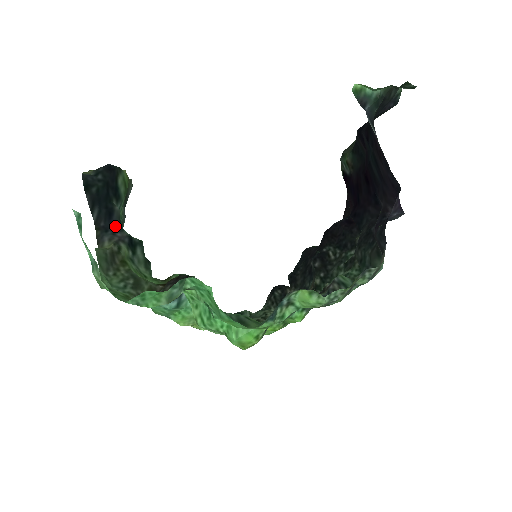
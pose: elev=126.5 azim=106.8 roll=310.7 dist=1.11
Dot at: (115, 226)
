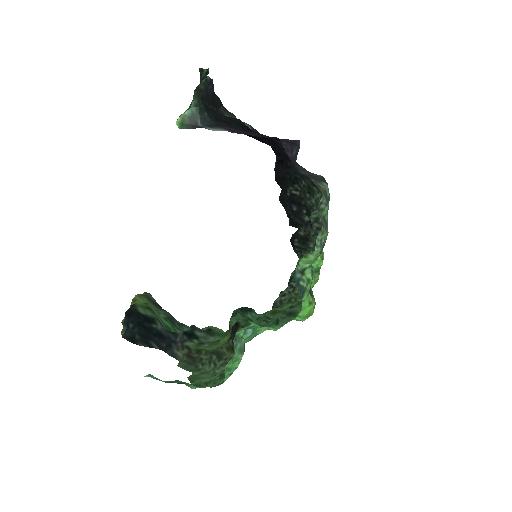
Dot at: (171, 337)
